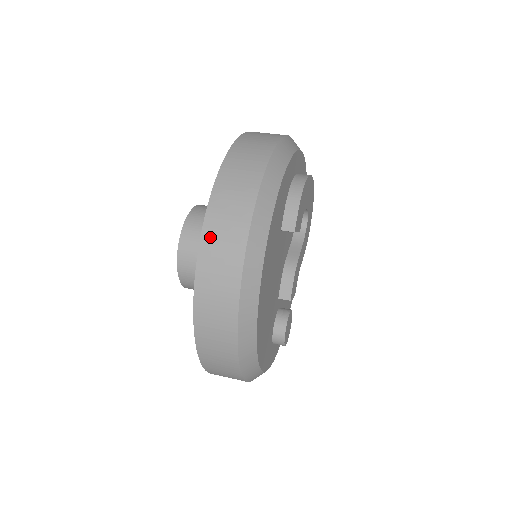
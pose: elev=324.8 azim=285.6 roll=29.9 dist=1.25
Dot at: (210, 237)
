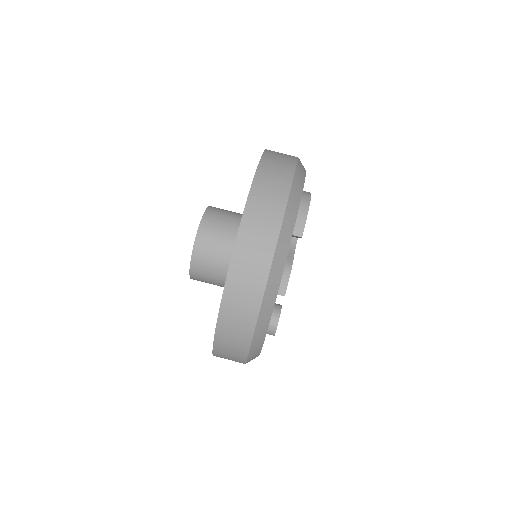
Dot at: (247, 231)
